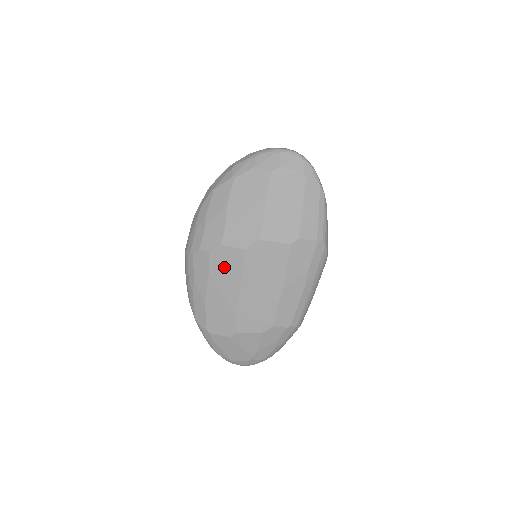
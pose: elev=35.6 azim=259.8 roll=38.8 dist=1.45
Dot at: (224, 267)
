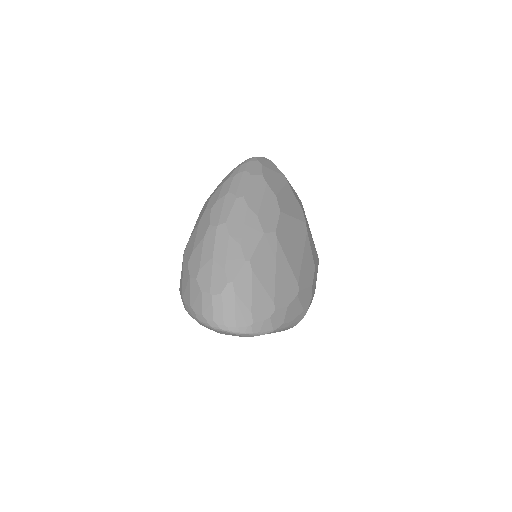
Dot at: occluded
